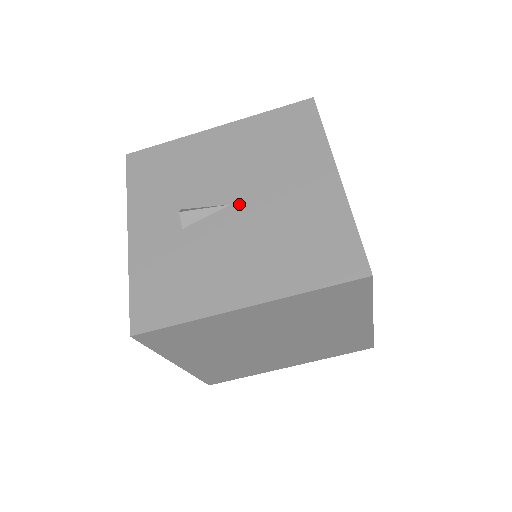
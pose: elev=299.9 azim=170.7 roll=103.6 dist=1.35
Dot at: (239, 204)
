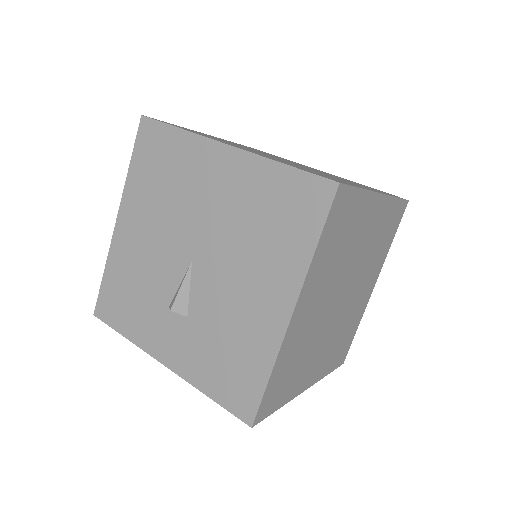
Dot at: (196, 253)
